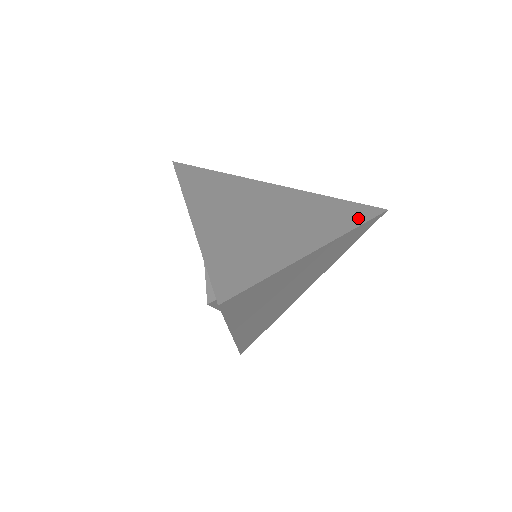
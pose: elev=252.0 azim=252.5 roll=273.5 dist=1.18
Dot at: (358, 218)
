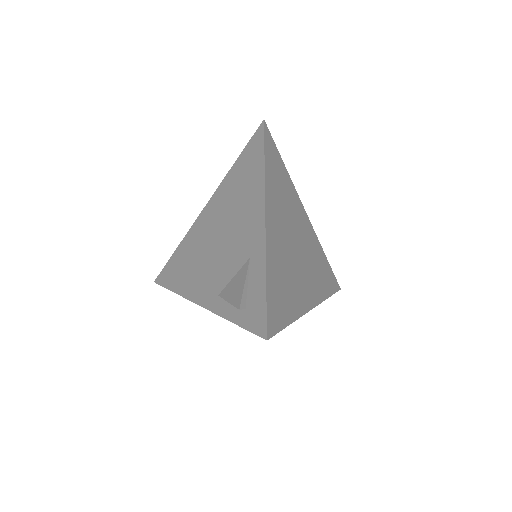
Dot at: (330, 288)
